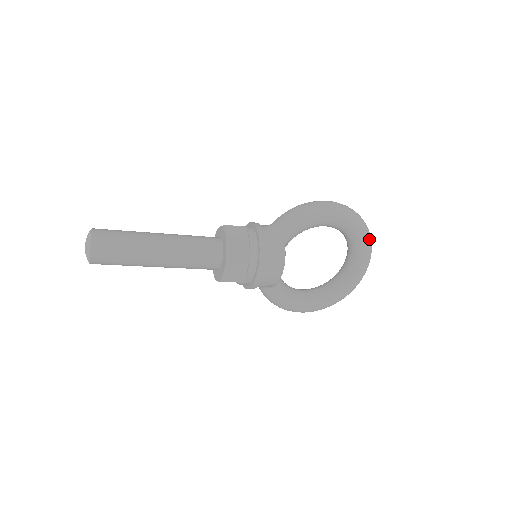
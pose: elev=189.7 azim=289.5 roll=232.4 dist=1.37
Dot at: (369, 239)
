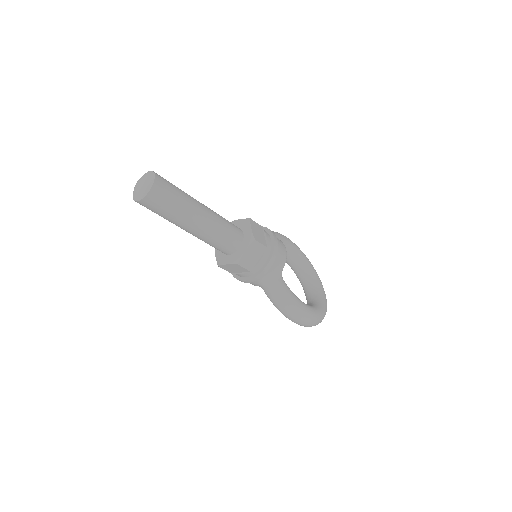
Dot at: occluded
